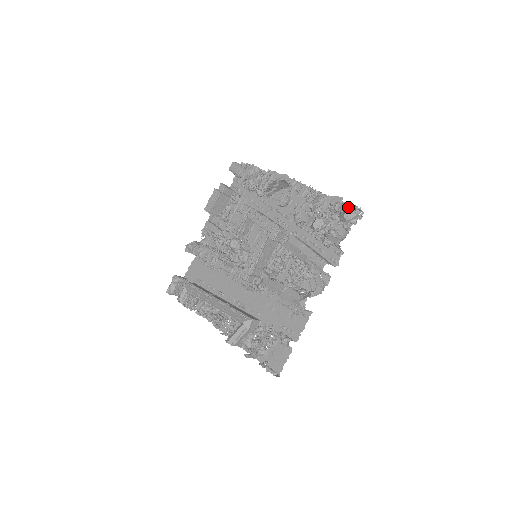
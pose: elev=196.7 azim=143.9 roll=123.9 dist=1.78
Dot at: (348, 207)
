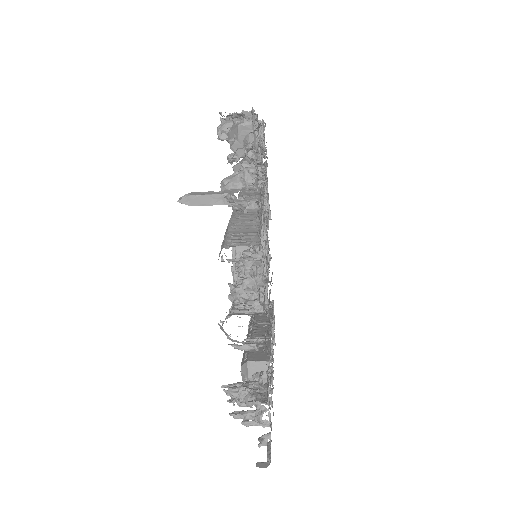
Dot at: (254, 117)
